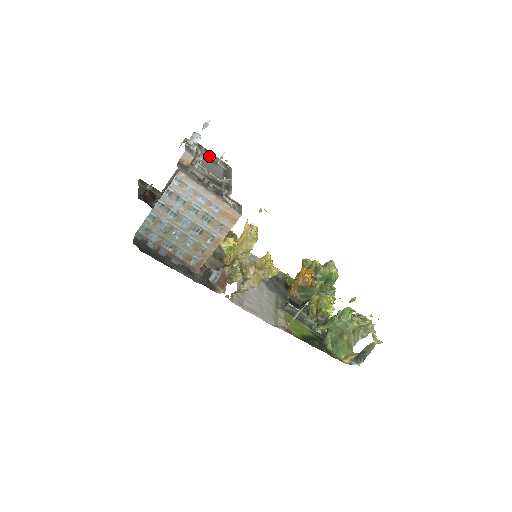
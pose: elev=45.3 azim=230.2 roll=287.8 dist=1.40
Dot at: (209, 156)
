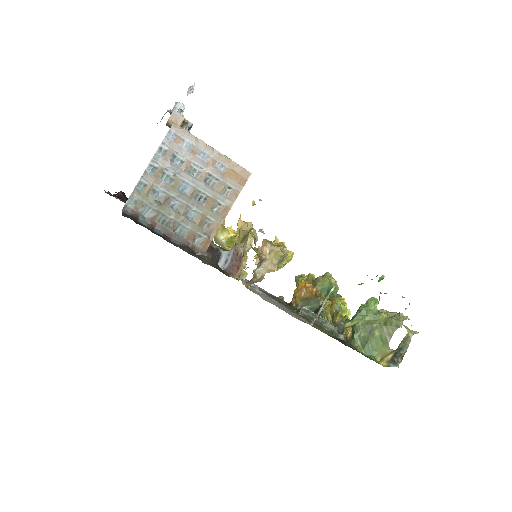
Dot at: occluded
